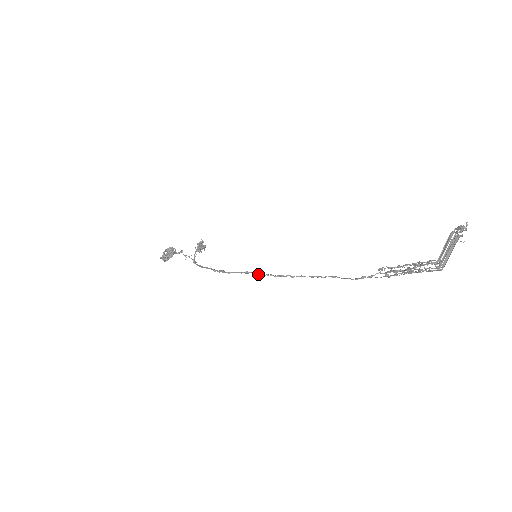
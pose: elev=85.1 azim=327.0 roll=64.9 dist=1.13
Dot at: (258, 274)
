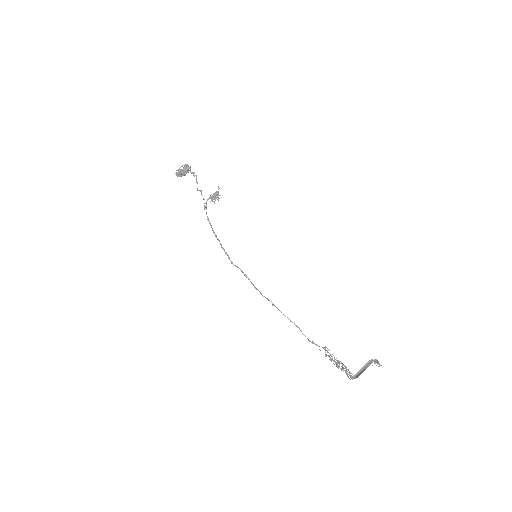
Dot at: (253, 284)
